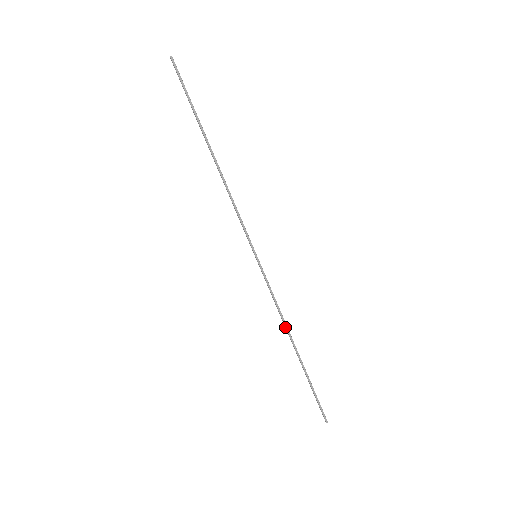
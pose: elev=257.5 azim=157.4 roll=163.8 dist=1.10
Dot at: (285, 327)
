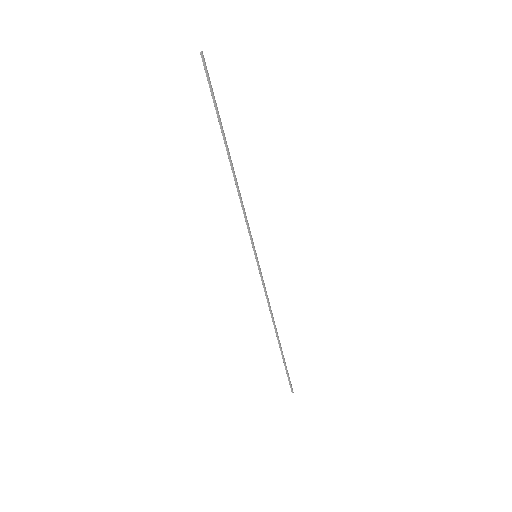
Dot at: (271, 317)
